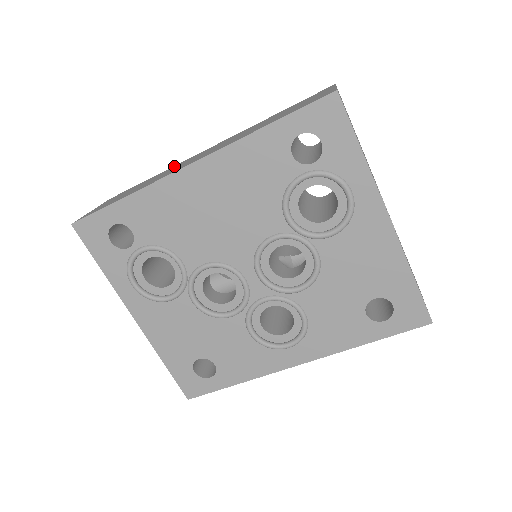
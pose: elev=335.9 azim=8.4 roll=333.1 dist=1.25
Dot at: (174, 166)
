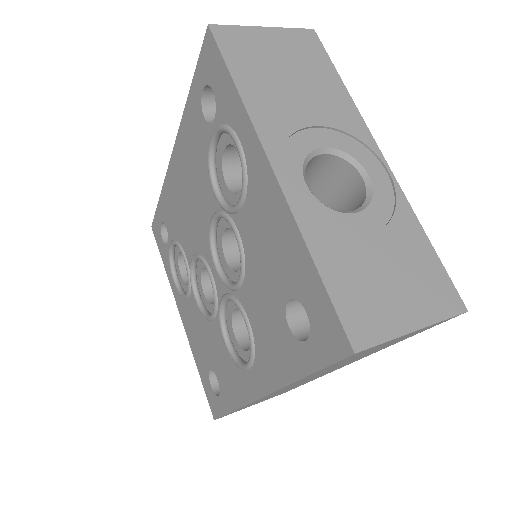
Dot at: occluded
